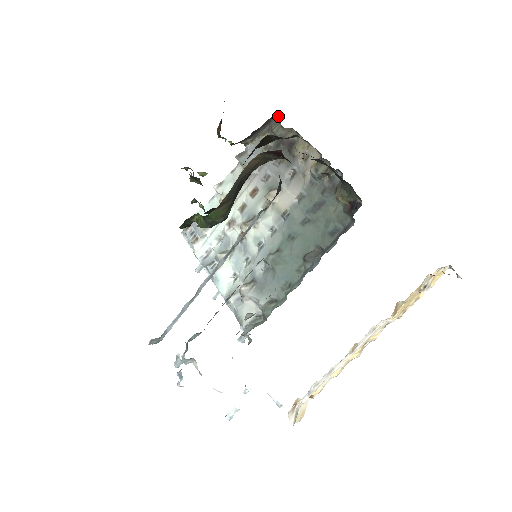
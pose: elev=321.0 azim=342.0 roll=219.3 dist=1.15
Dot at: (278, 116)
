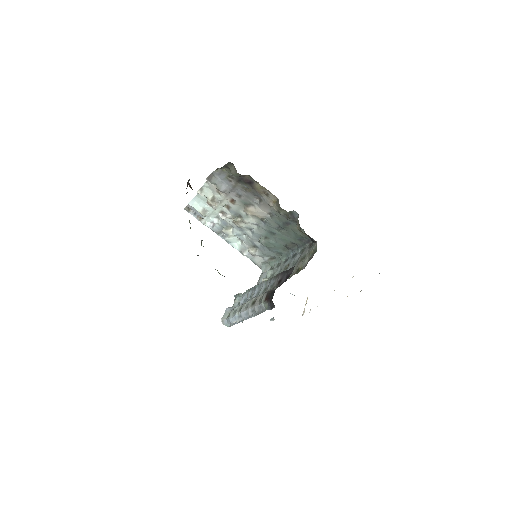
Dot at: (231, 163)
